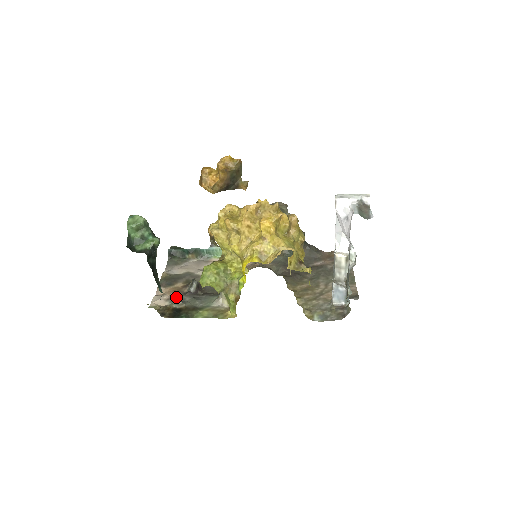
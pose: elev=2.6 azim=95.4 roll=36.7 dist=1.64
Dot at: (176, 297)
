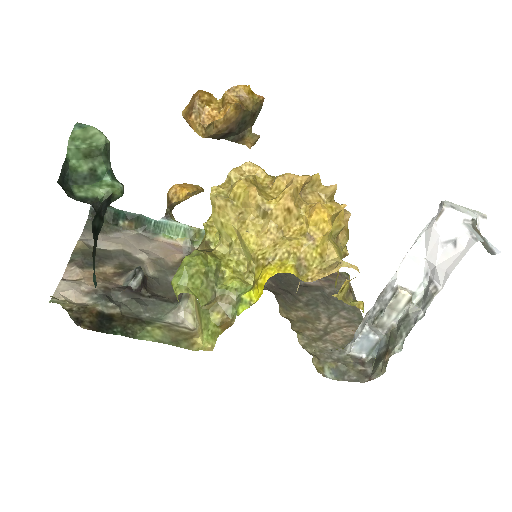
Dot at: (104, 292)
